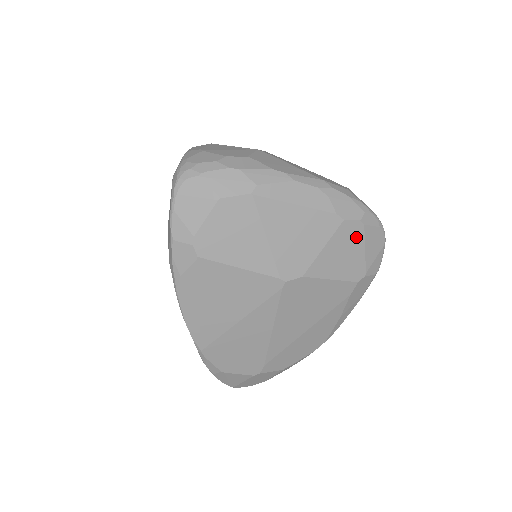
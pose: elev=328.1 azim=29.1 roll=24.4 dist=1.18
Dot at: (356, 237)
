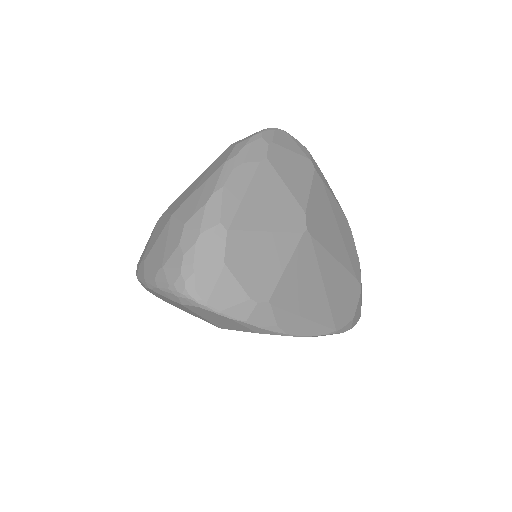
Dot at: (281, 154)
